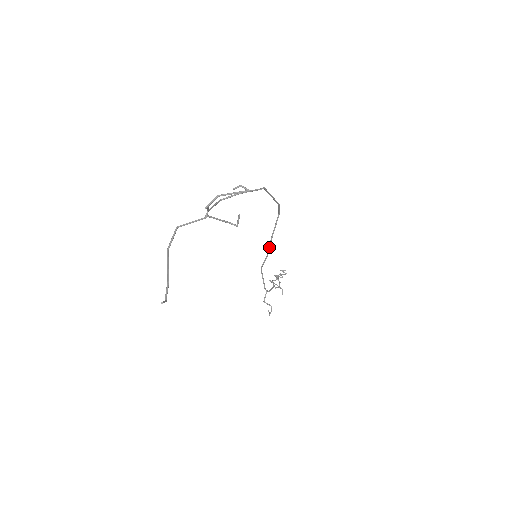
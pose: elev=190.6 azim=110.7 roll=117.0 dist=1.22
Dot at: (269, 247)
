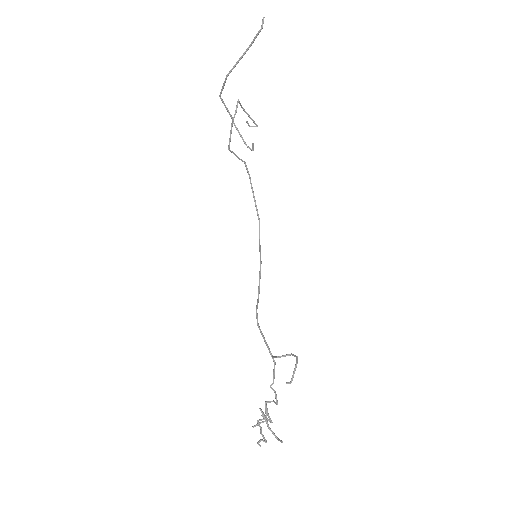
Dot at: (260, 276)
